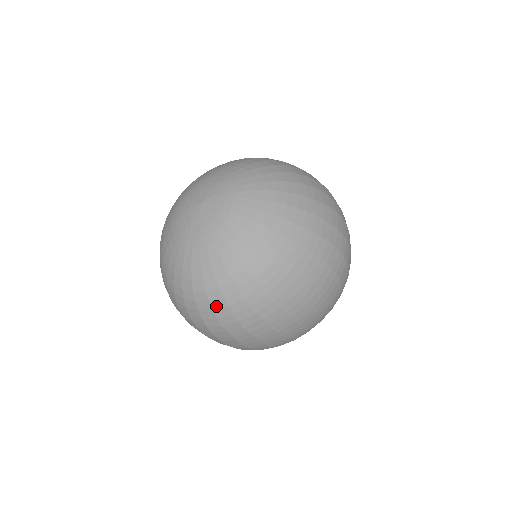
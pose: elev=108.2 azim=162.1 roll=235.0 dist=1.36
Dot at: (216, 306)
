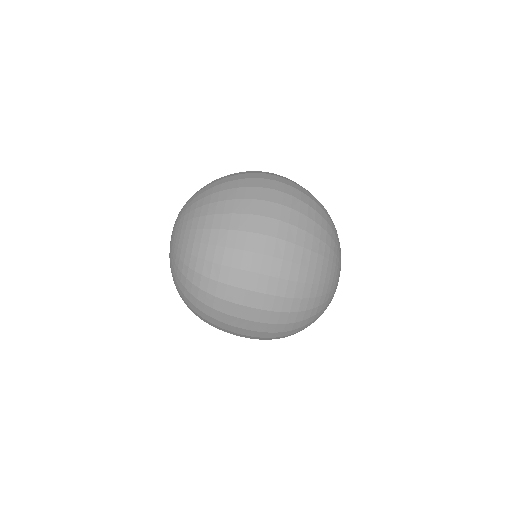
Dot at: (200, 269)
